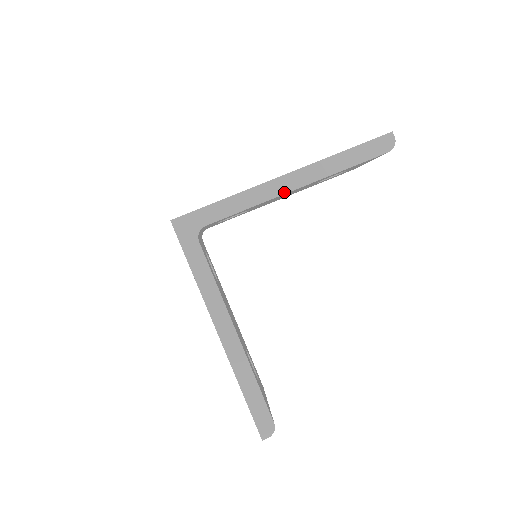
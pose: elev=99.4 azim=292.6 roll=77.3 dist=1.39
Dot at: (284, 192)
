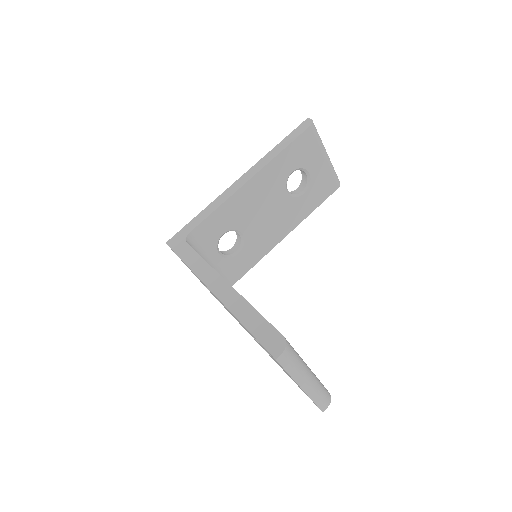
Dot at: (242, 185)
